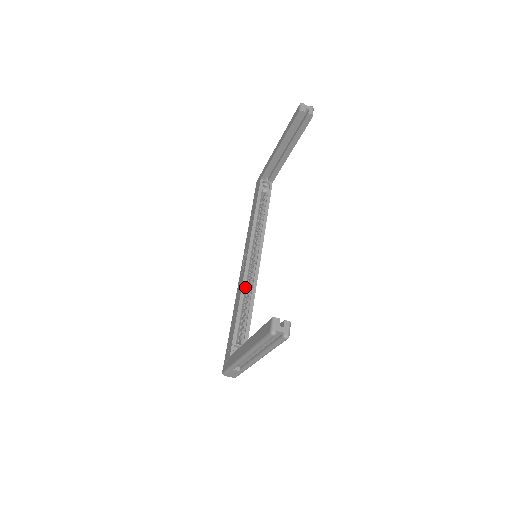
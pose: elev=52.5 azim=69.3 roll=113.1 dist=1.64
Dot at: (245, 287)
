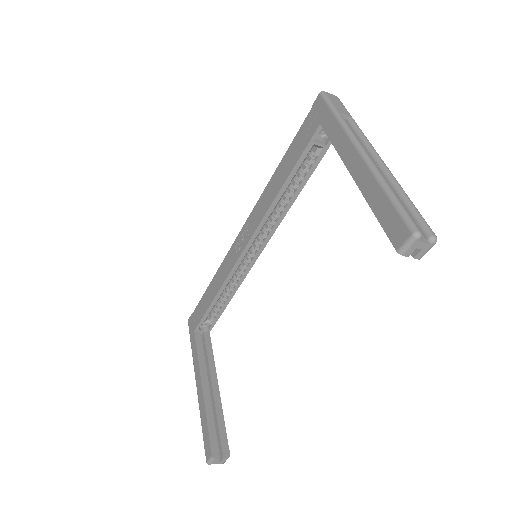
Dot at: occluded
